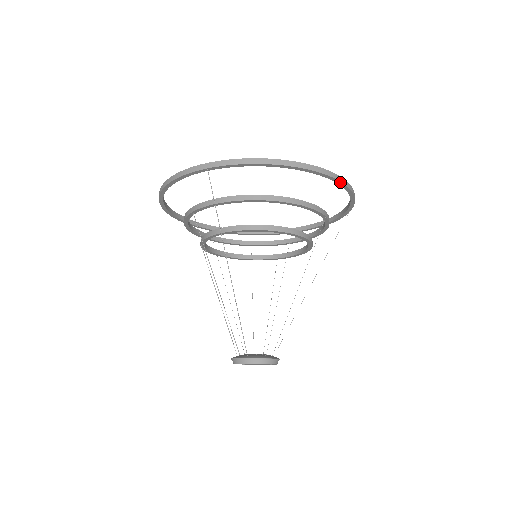
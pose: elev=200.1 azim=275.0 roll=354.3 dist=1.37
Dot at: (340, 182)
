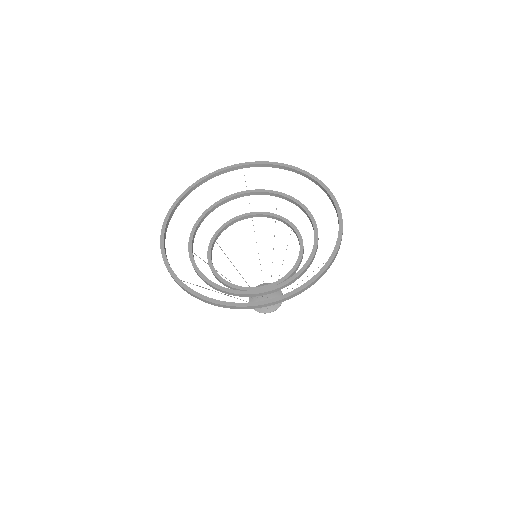
Dot at: (284, 300)
